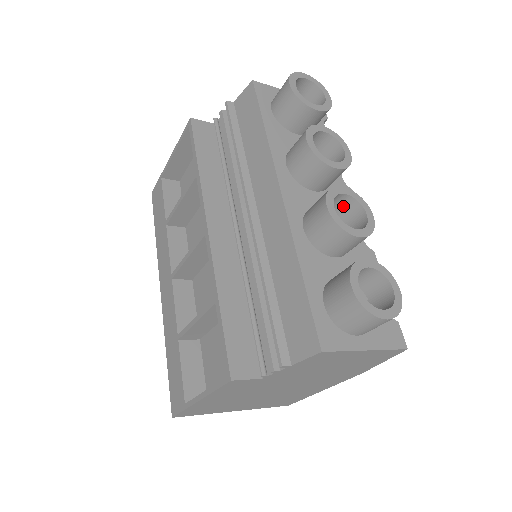
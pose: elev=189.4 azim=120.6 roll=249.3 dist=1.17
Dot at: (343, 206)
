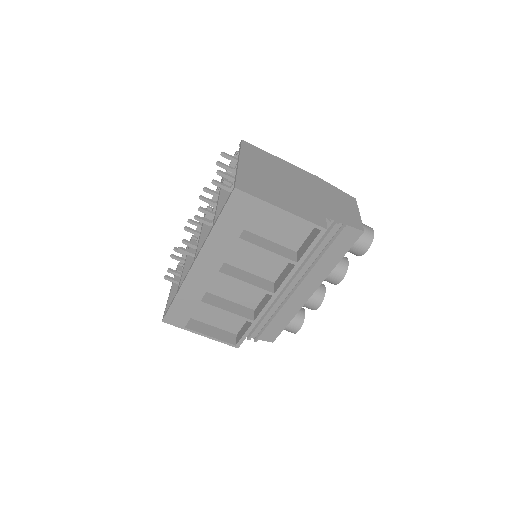
Dot at: occluded
